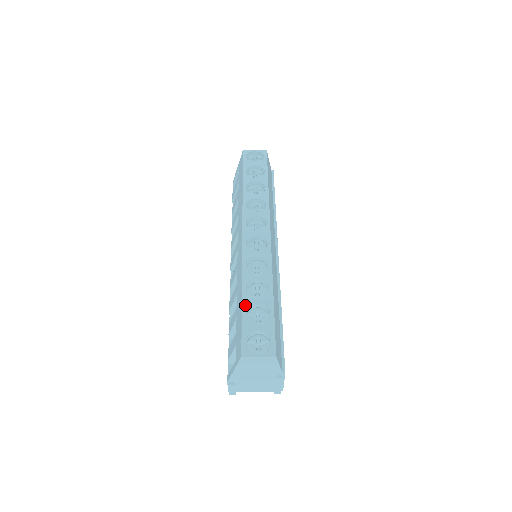
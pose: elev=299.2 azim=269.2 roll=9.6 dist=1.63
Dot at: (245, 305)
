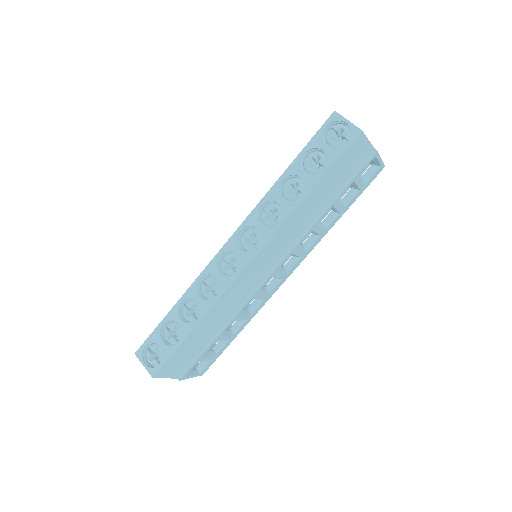
Dot at: (169, 316)
